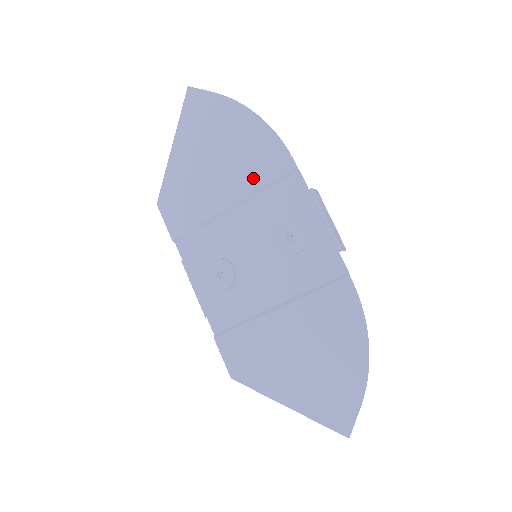
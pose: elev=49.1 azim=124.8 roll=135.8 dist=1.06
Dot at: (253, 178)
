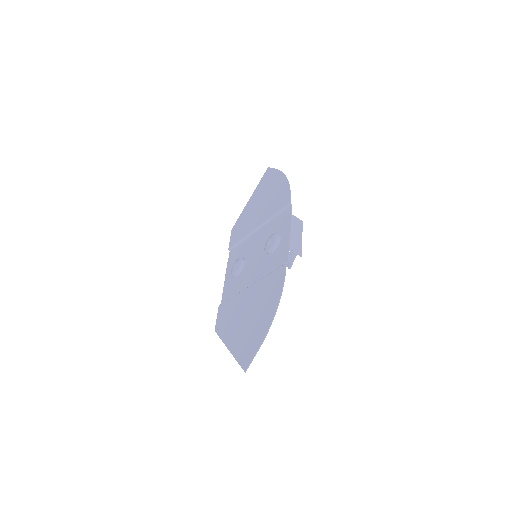
Dot at: (271, 211)
